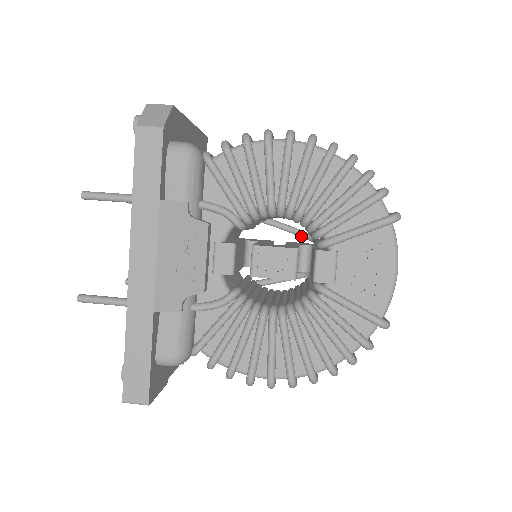
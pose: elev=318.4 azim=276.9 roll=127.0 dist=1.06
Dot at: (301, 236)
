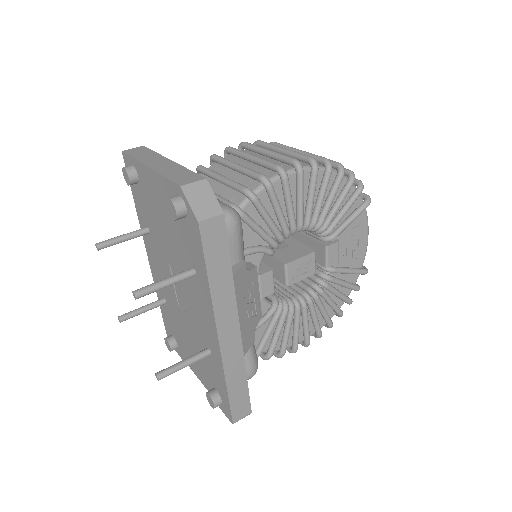
Dot at: occluded
